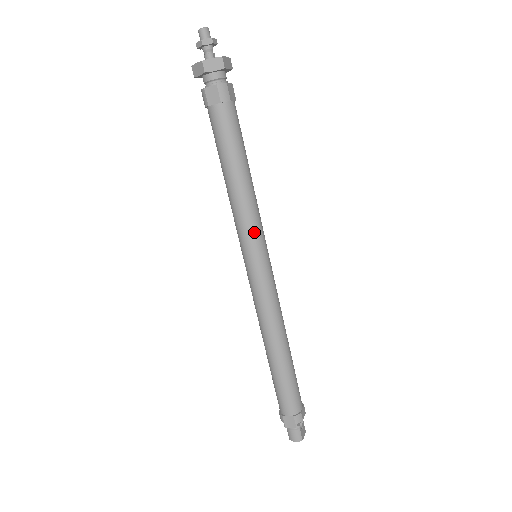
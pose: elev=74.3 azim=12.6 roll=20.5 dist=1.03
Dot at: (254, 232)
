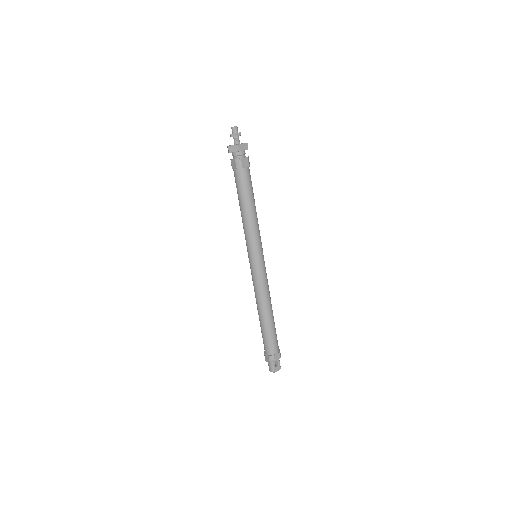
Dot at: (252, 243)
